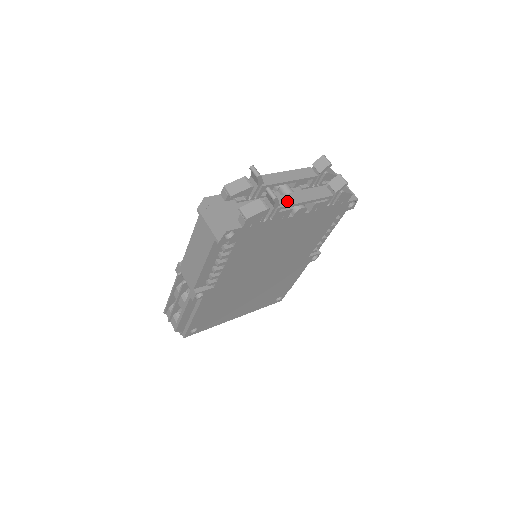
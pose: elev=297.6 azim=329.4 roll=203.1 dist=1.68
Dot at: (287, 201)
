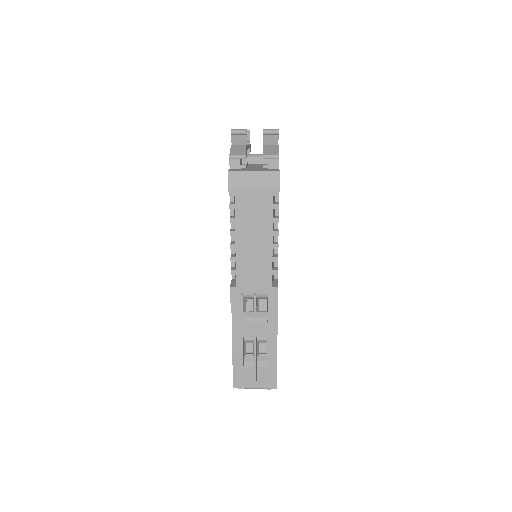
Dot at: occluded
